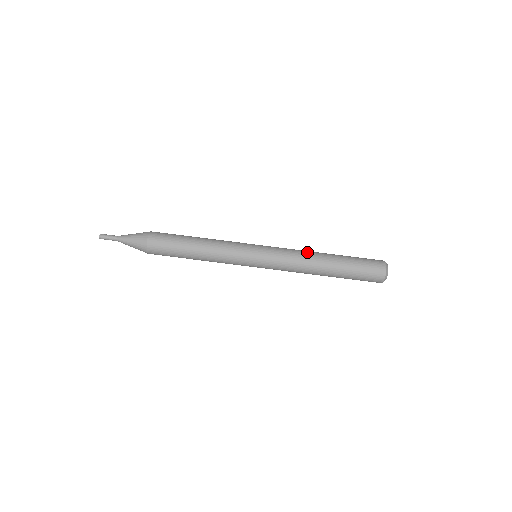
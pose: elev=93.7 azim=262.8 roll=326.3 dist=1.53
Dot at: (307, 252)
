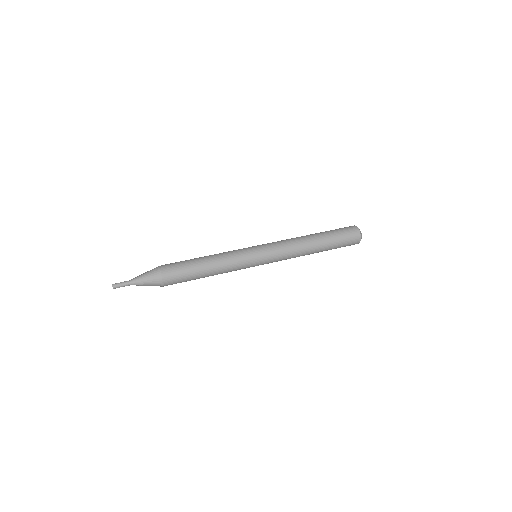
Dot at: (297, 239)
